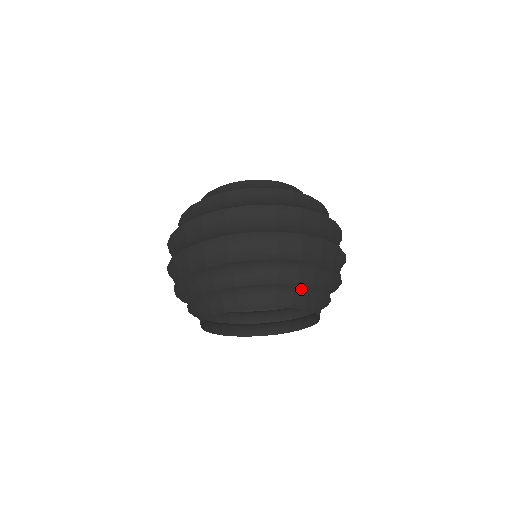
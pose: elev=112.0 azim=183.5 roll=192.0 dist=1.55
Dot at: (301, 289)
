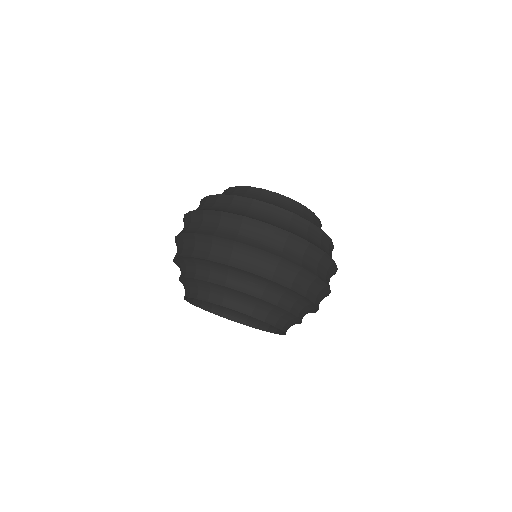
Dot at: (232, 291)
